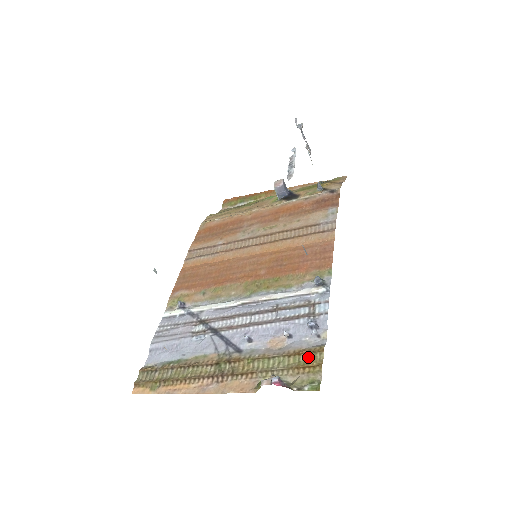
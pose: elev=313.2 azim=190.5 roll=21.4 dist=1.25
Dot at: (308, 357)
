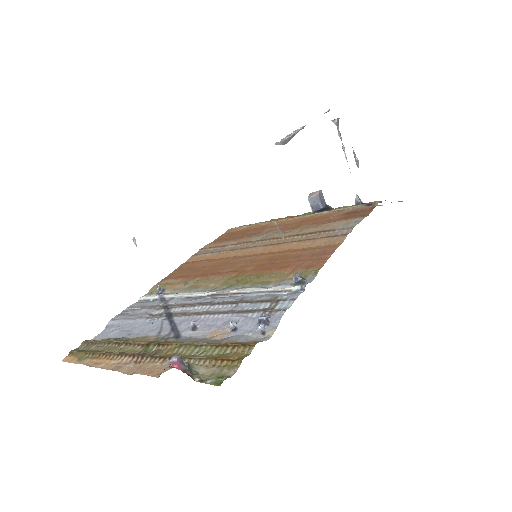
Dot at: (235, 350)
